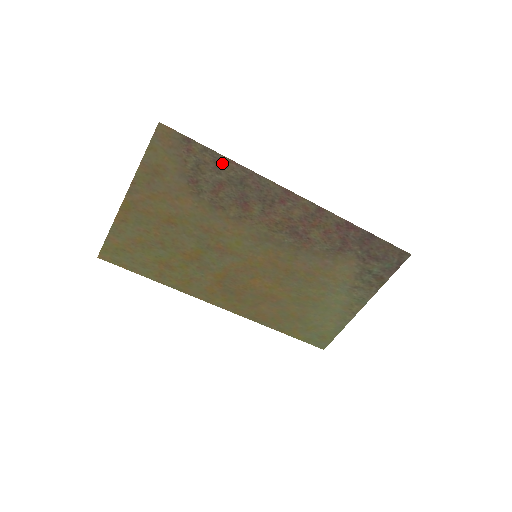
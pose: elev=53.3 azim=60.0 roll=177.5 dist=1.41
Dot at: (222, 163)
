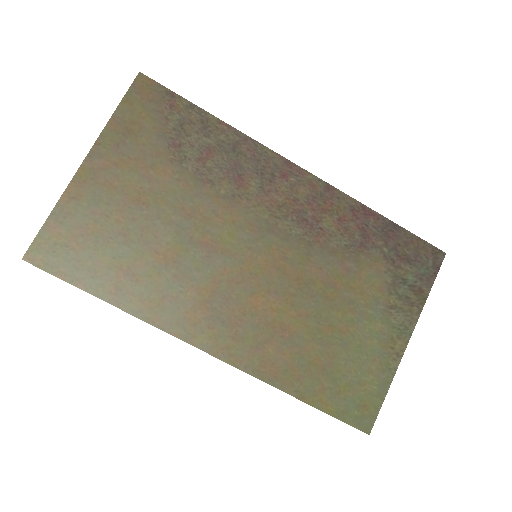
Dot at: (211, 124)
